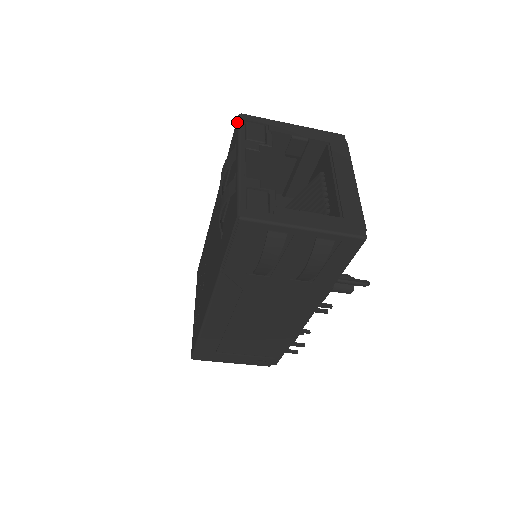
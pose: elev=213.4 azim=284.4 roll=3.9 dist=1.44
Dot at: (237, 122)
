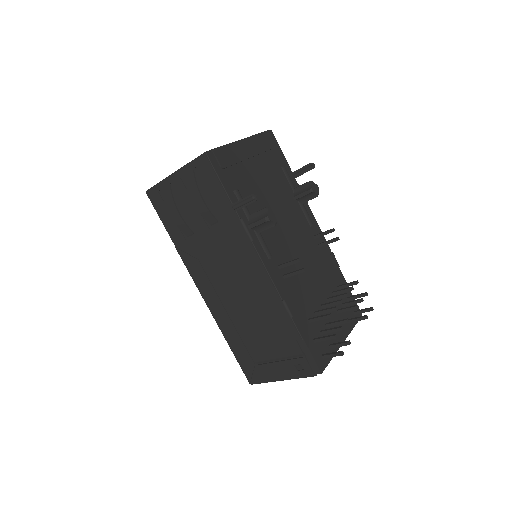
Dot at: occluded
